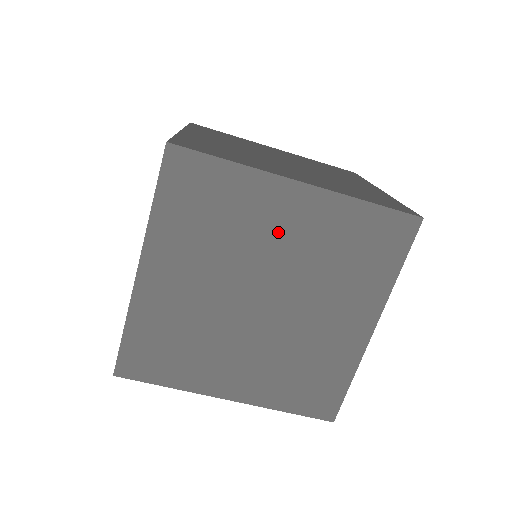
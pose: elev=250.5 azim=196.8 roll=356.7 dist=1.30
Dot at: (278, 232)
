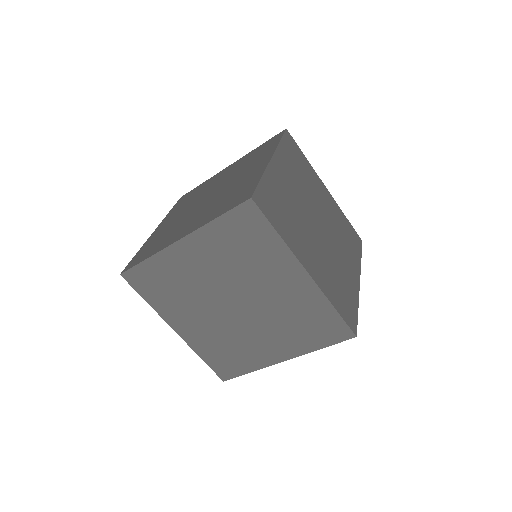
Dot at: (274, 284)
